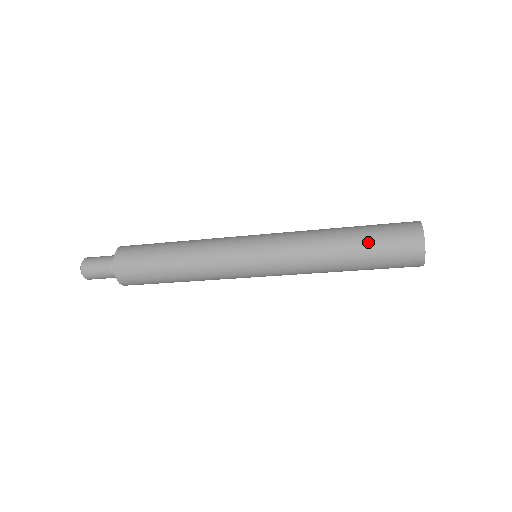
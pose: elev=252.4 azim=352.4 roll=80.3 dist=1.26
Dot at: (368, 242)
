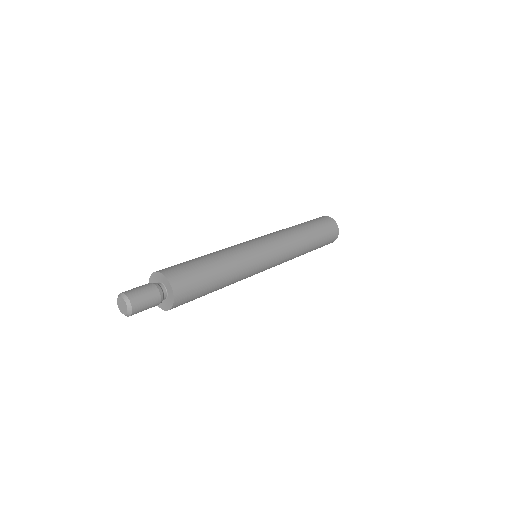
Dot at: (311, 223)
